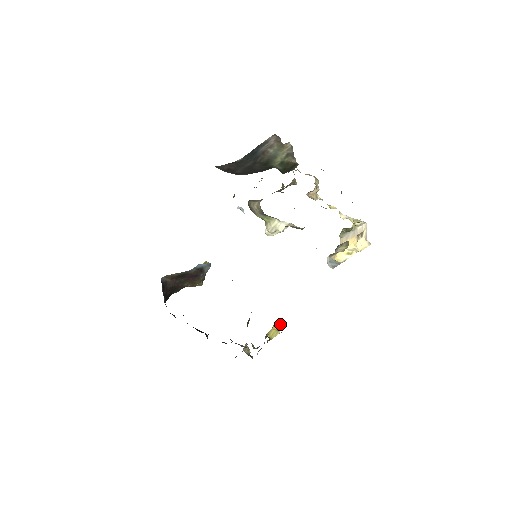
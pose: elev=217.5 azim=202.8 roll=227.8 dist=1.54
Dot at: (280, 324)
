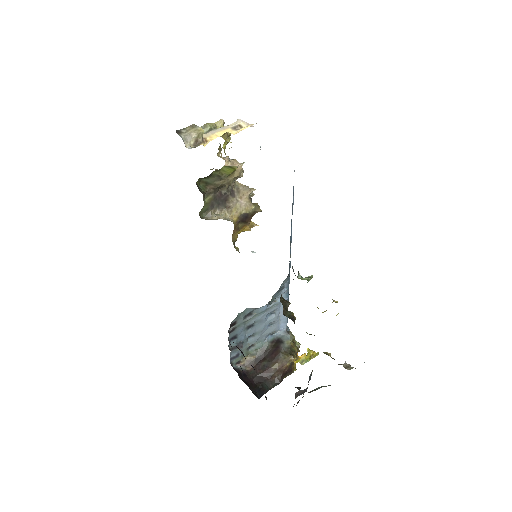
Dot at: (299, 277)
